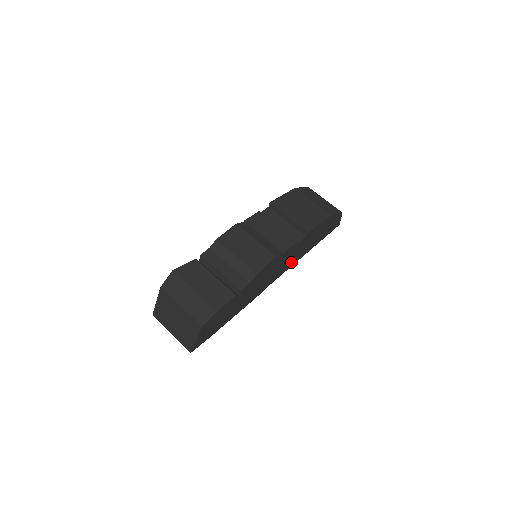
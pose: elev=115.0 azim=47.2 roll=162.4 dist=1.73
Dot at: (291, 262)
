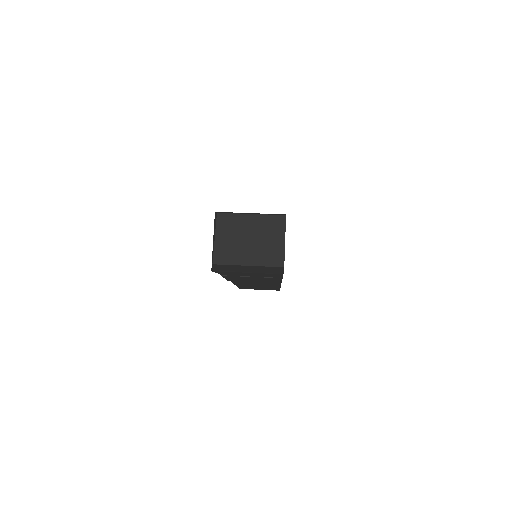
Dot at: occluded
